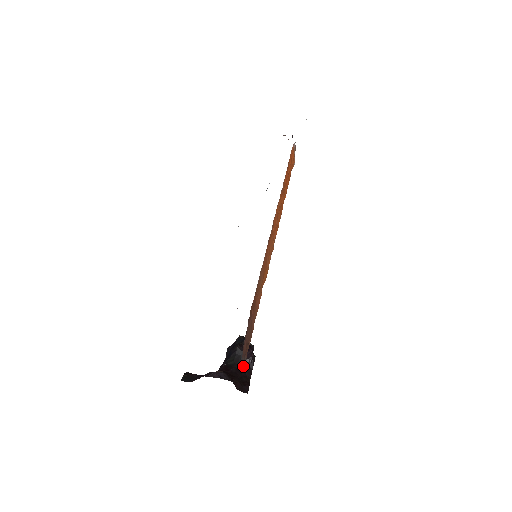
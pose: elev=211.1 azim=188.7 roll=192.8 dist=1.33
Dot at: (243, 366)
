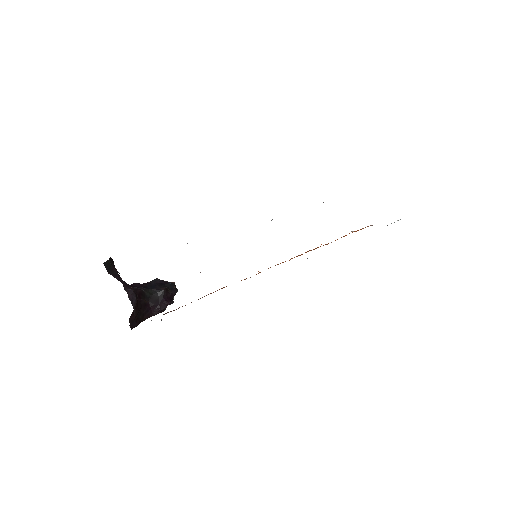
Dot at: occluded
